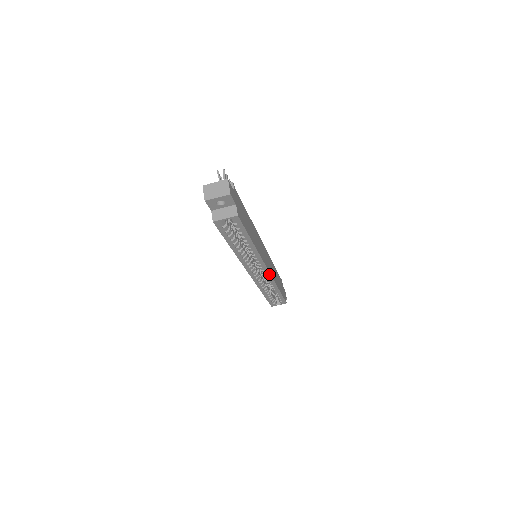
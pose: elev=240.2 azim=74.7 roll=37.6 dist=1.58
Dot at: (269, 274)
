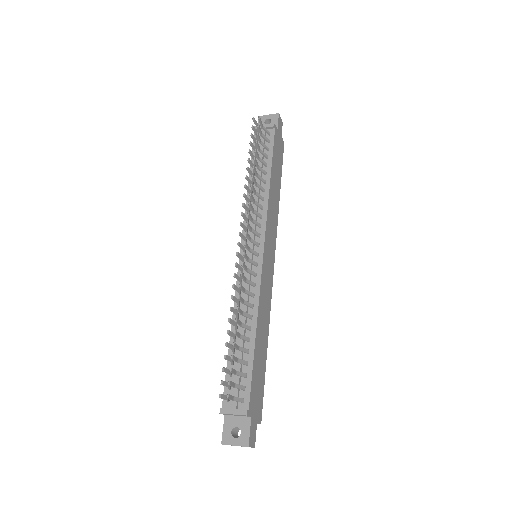
Dot at: (273, 253)
